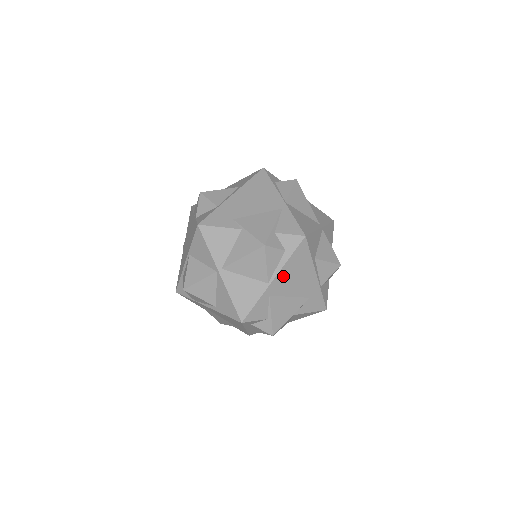
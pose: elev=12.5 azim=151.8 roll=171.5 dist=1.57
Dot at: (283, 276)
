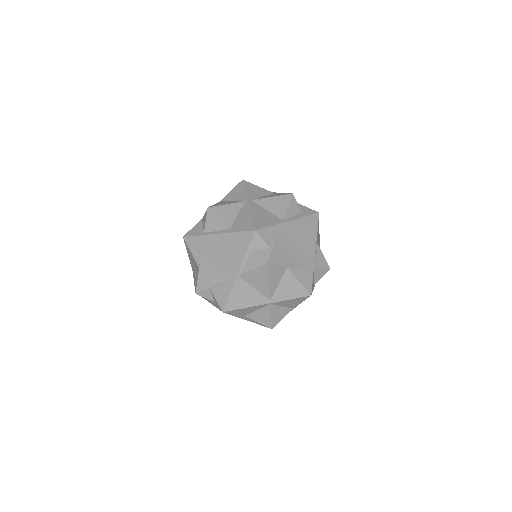
Dot at: occluded
